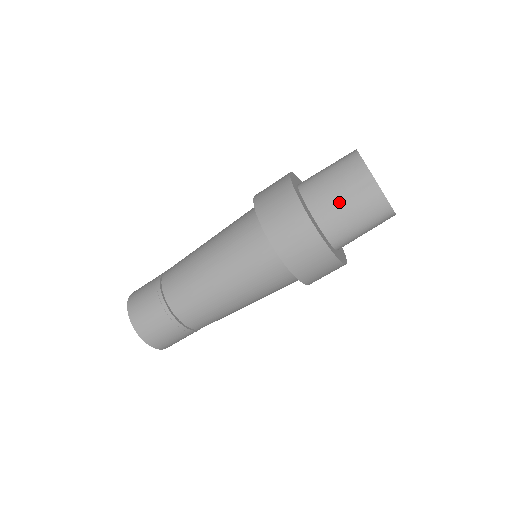
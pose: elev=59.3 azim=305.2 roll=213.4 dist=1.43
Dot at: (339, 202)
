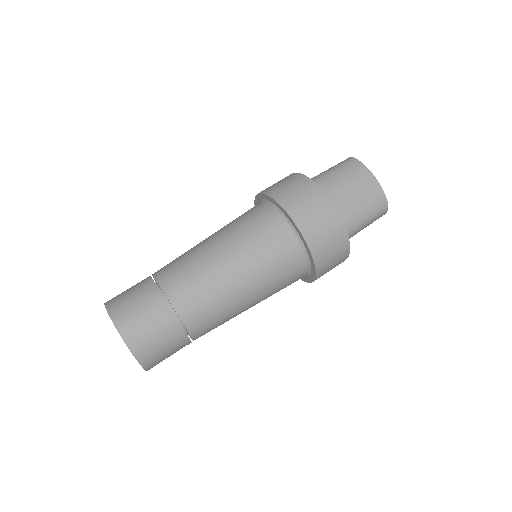
Dot at: (348, 195)
